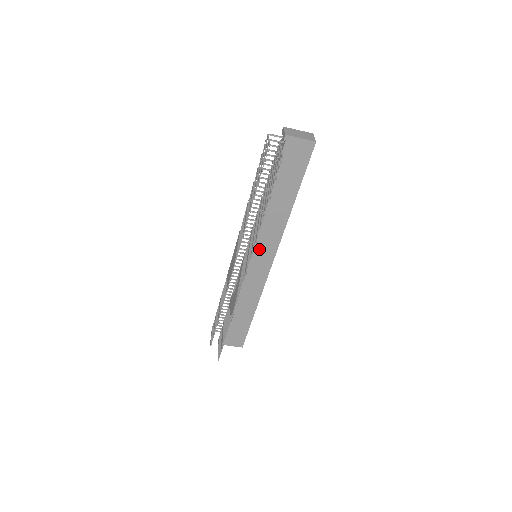
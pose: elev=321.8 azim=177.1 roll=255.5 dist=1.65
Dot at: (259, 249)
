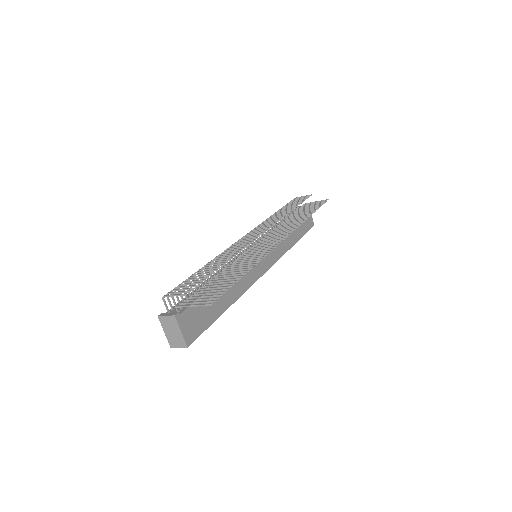
Dot at: occluded
